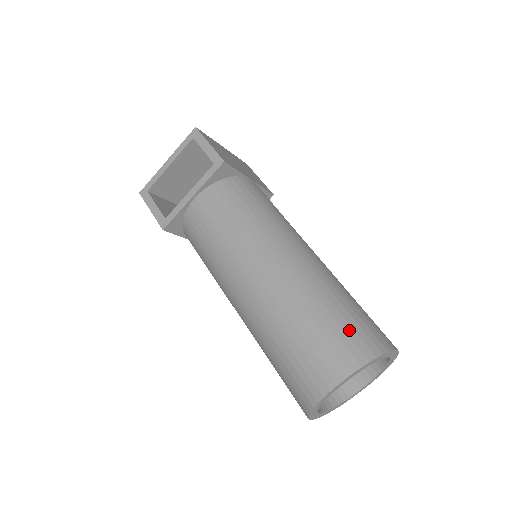
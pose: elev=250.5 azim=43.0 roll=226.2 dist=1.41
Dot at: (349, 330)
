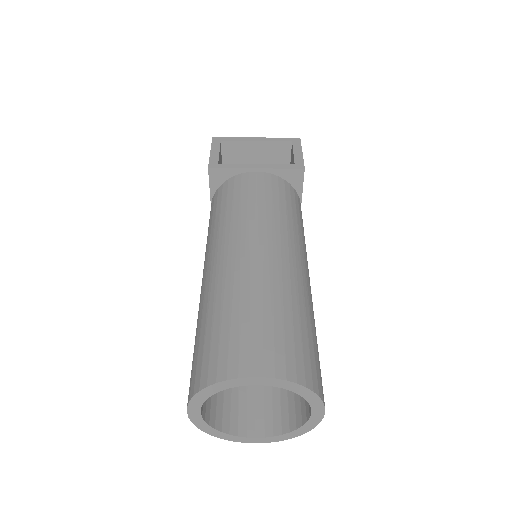
Dot at: (306, 350)
